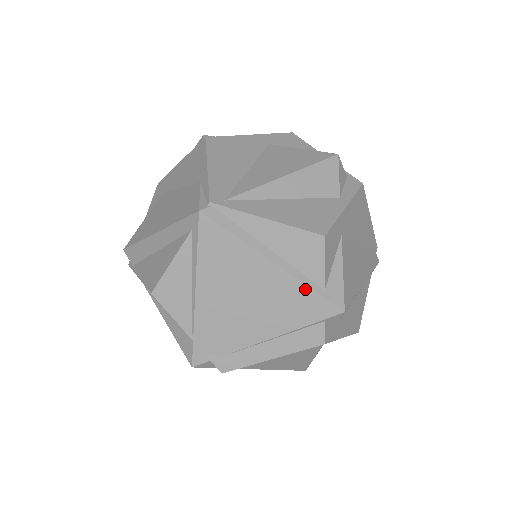
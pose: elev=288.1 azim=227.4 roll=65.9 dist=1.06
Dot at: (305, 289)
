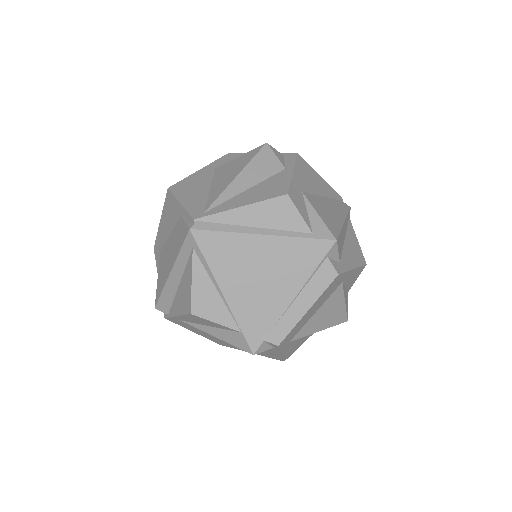
Dot at: (298, 240)
